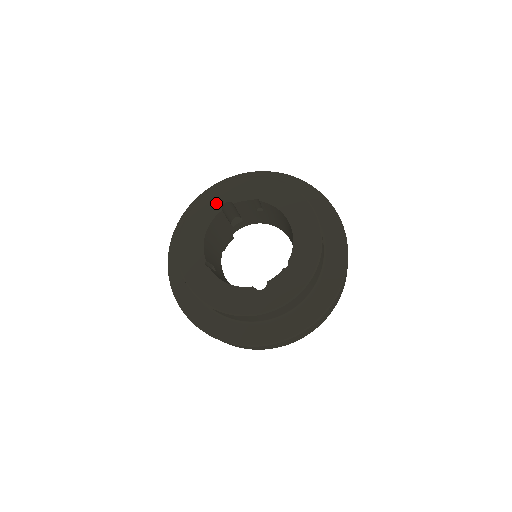
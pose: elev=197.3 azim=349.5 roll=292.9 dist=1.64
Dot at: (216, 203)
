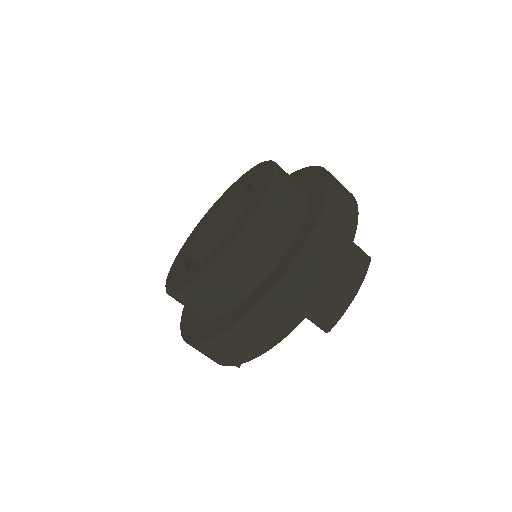
Dot at: (179, 260)
